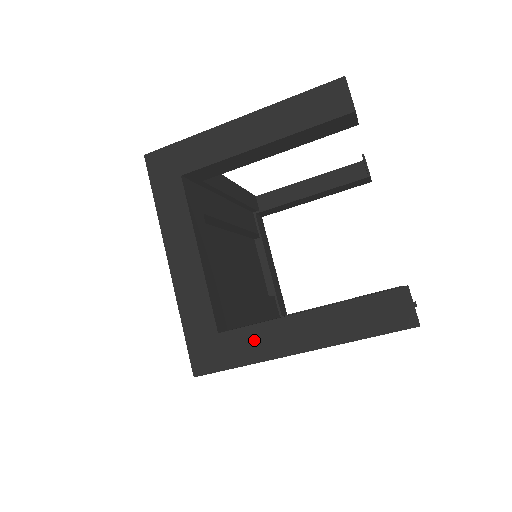
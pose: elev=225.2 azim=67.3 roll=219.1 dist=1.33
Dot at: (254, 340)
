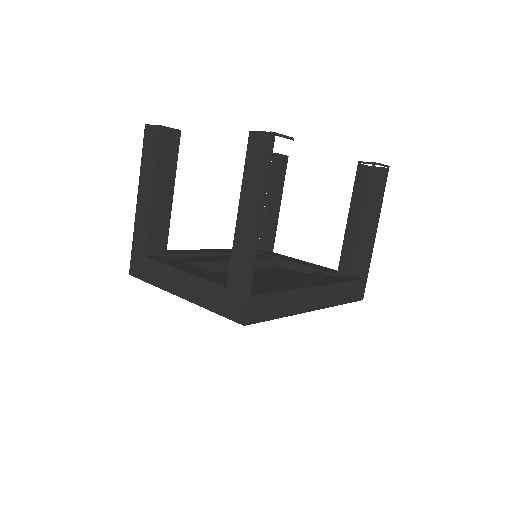
Dot at: (239, 262)
